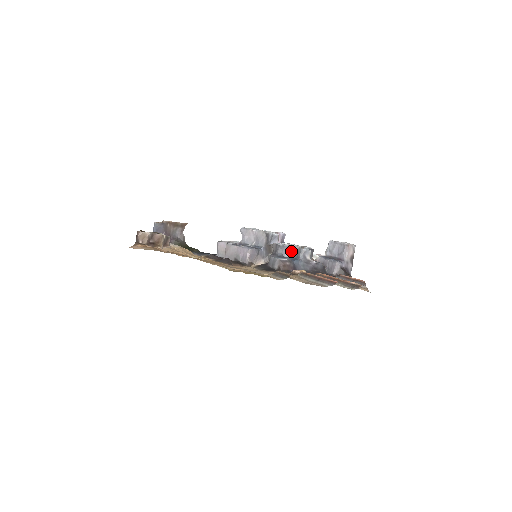
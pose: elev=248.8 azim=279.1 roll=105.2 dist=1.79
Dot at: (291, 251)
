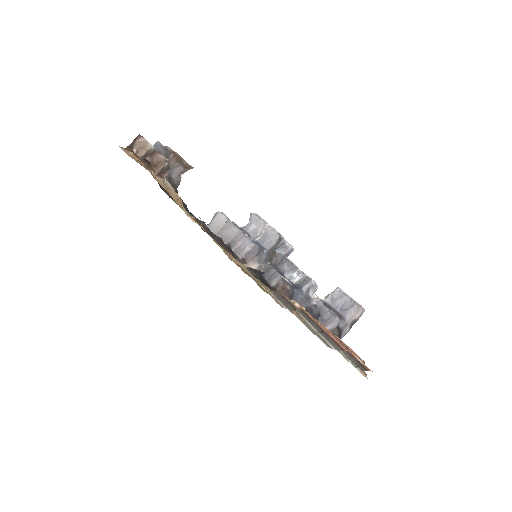
Dot at: (296, 274)
